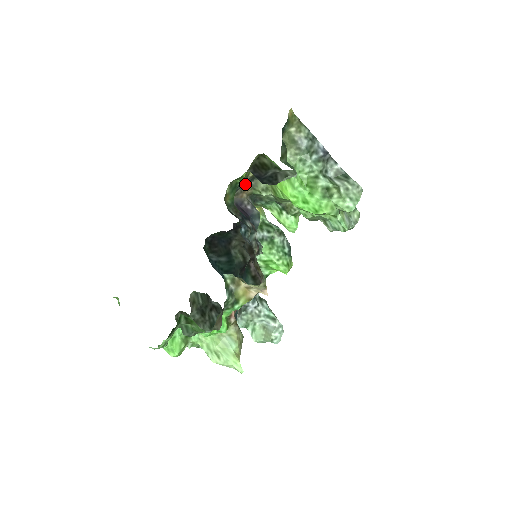
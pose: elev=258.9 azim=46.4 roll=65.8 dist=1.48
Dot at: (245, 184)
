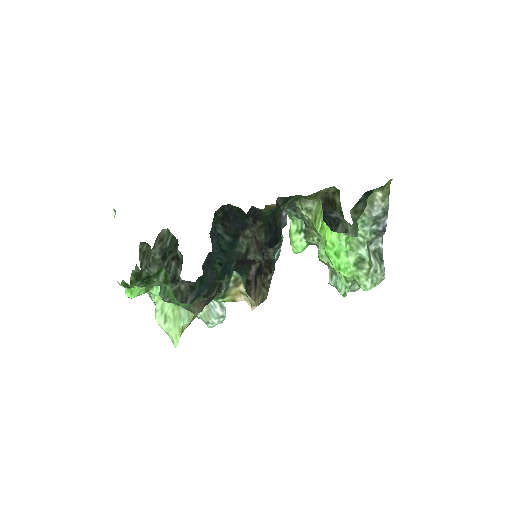
Dot at: occluded
